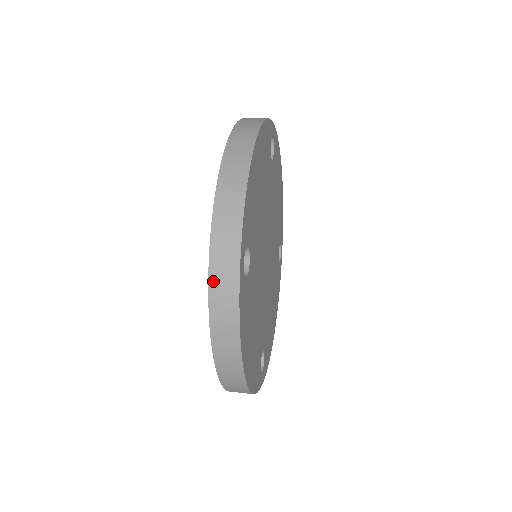
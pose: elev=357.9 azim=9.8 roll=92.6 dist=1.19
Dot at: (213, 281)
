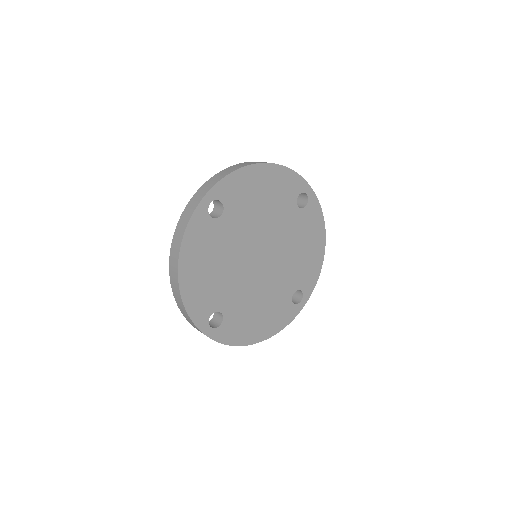
Dot at: (190, 203)
